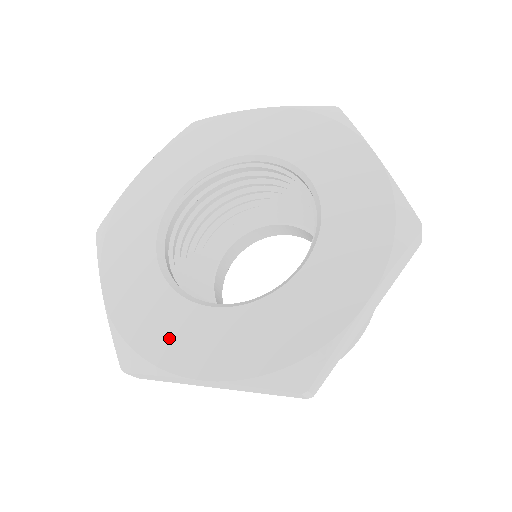
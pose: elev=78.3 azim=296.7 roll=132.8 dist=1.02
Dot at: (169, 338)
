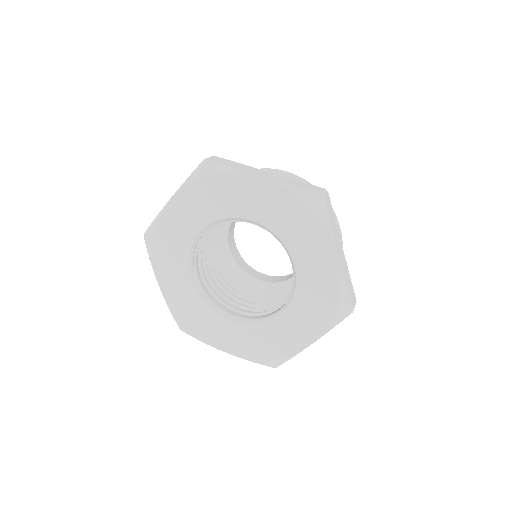
Dot at: (278, 343)
